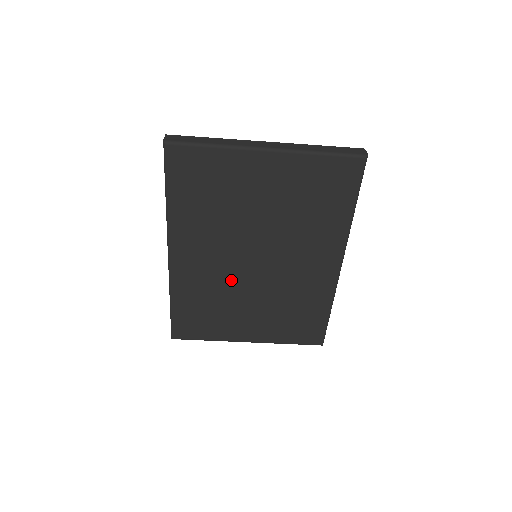
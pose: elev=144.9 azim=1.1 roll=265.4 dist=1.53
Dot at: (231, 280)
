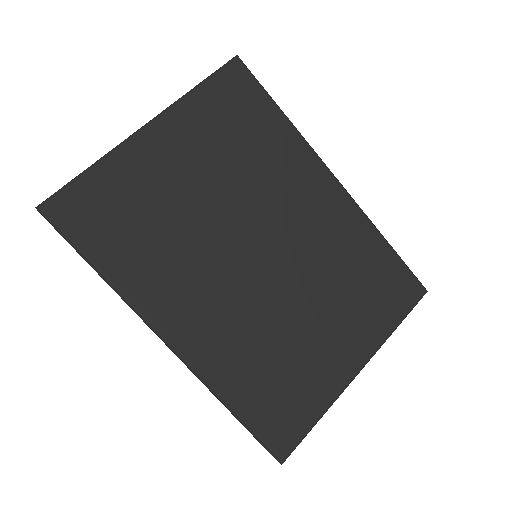
Dot at: (260, 306)
